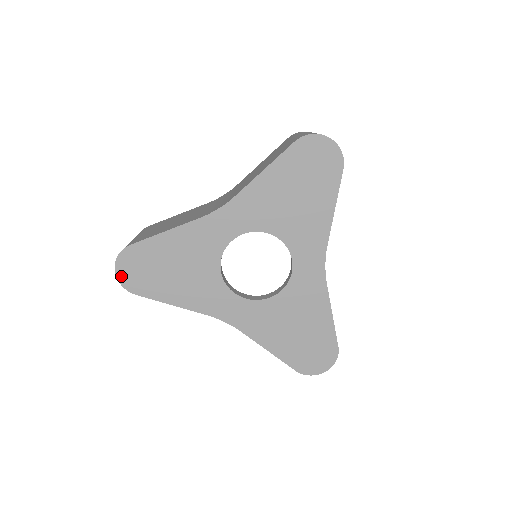
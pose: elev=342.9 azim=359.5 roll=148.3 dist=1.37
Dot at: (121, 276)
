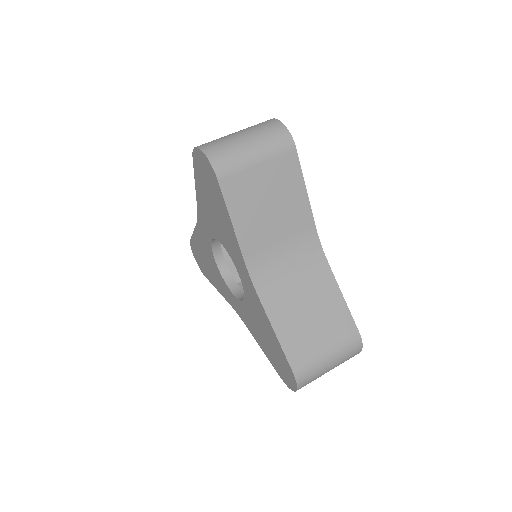
Dot at: (197, 262)
